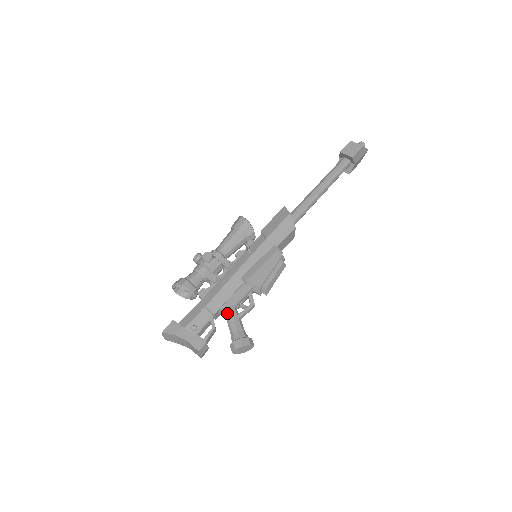
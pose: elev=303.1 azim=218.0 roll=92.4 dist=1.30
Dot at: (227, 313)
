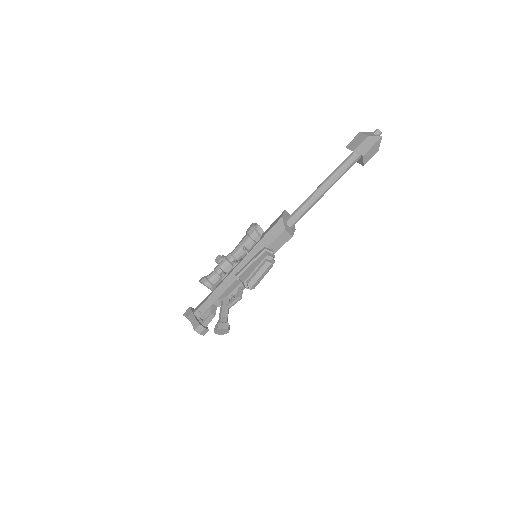
Dot at: (221, 303)
